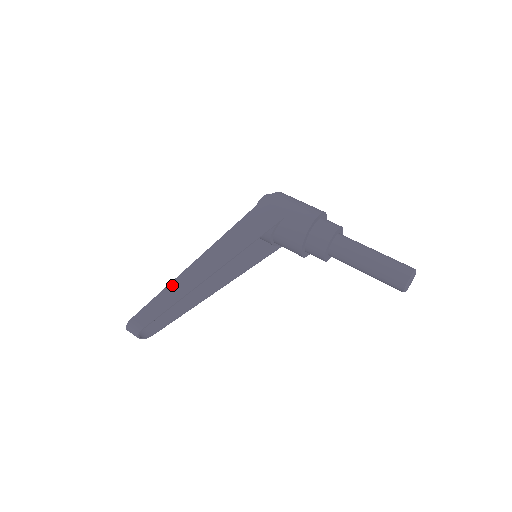
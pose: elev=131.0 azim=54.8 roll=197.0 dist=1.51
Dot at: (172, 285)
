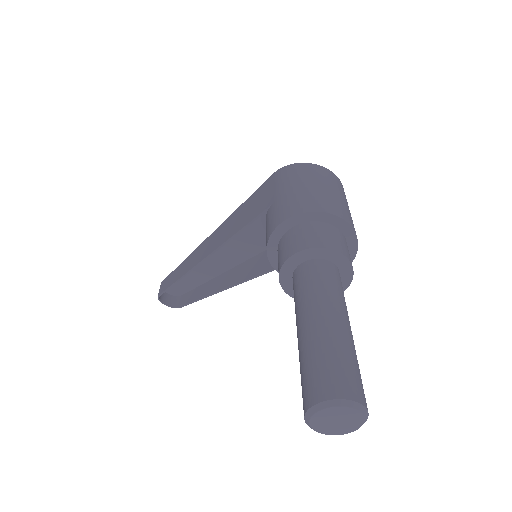
Dot at: (185, 260)
